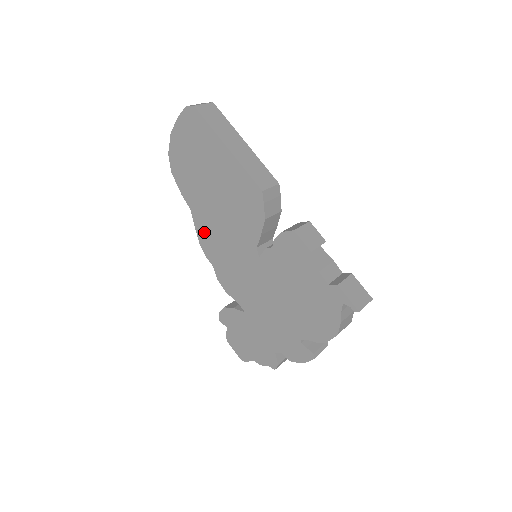
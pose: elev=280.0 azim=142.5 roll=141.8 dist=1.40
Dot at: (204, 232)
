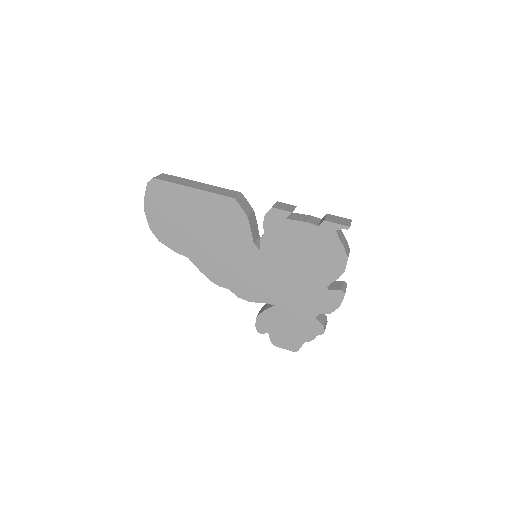
Dot at: (208, 267)
